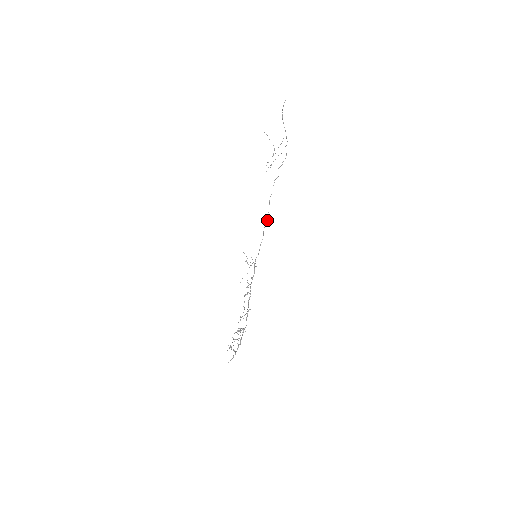
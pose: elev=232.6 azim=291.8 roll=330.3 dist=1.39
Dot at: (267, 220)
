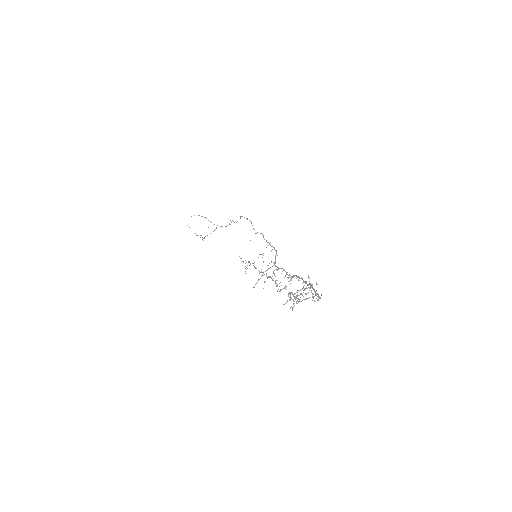
Dot at: occluded
